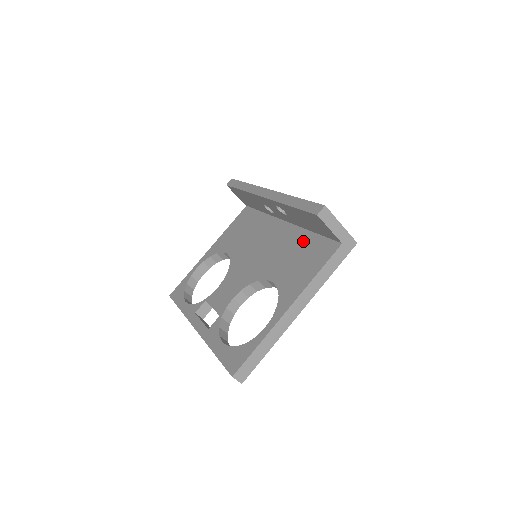
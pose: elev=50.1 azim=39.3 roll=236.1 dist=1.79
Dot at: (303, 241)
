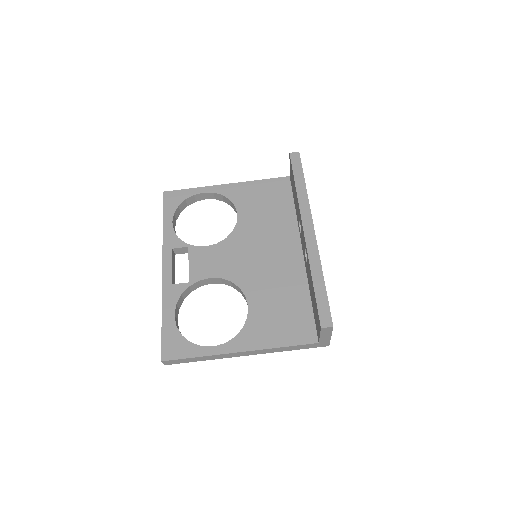
Dot at: (298, 296)
